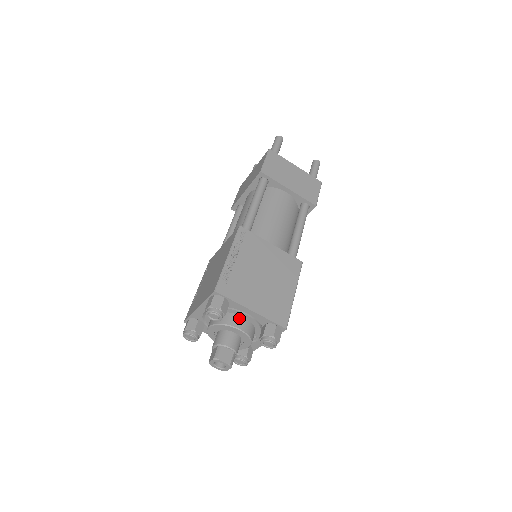
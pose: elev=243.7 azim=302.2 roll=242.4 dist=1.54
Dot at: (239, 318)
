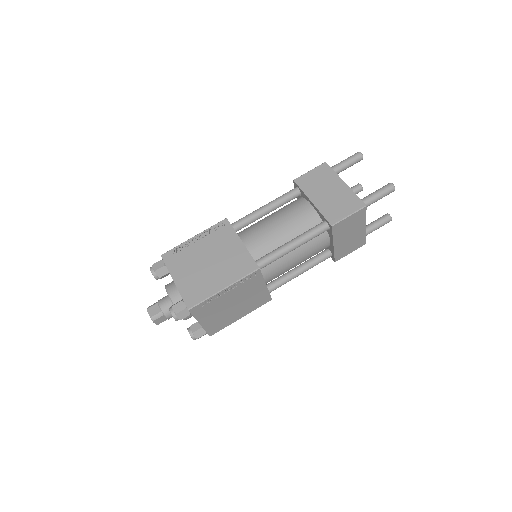
Dot at: occluded
